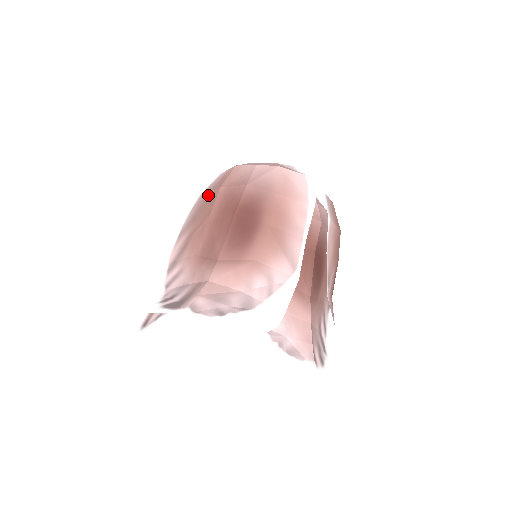
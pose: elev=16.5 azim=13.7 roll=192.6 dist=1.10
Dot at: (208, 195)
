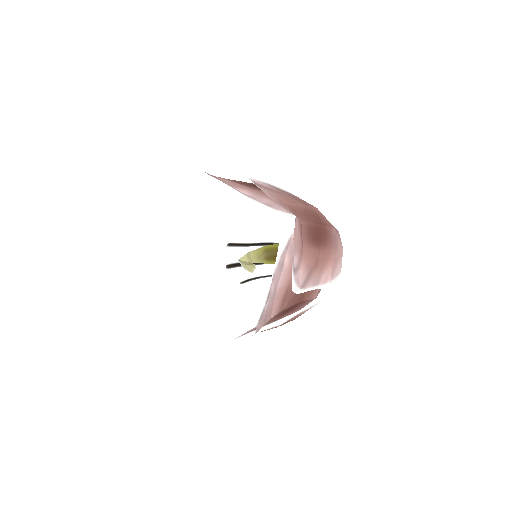
Dot at: (303, 200)
